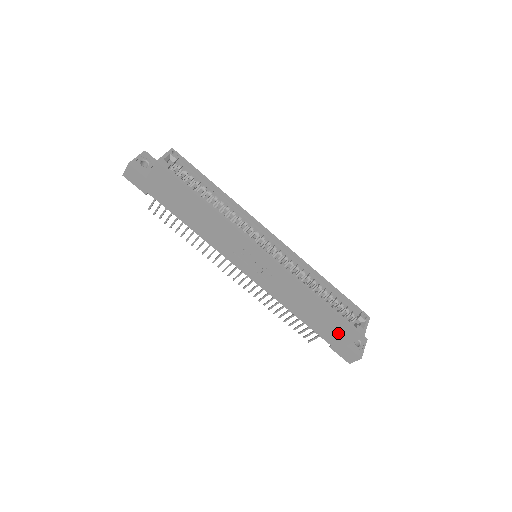
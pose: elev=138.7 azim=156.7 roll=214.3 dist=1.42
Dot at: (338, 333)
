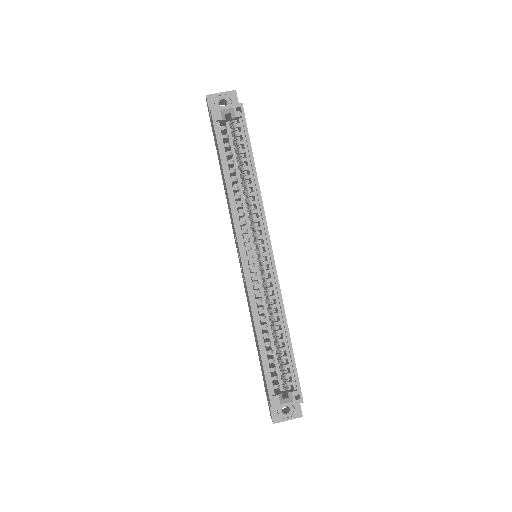
Dot at: (265, 383)
